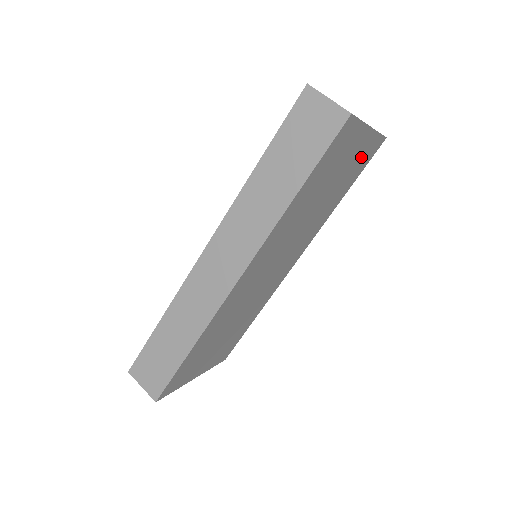
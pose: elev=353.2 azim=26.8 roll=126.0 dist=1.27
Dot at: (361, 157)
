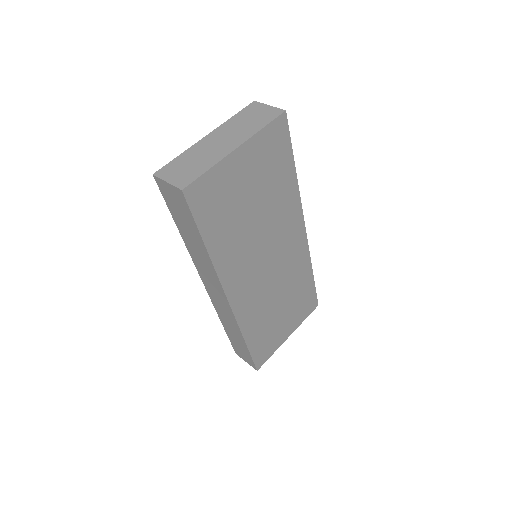
Dot at: (265, 154)
